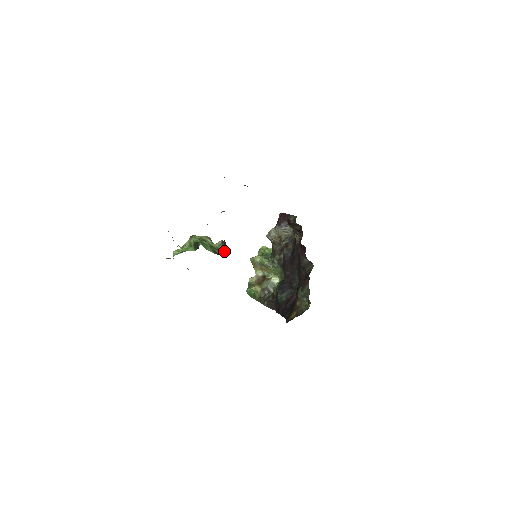
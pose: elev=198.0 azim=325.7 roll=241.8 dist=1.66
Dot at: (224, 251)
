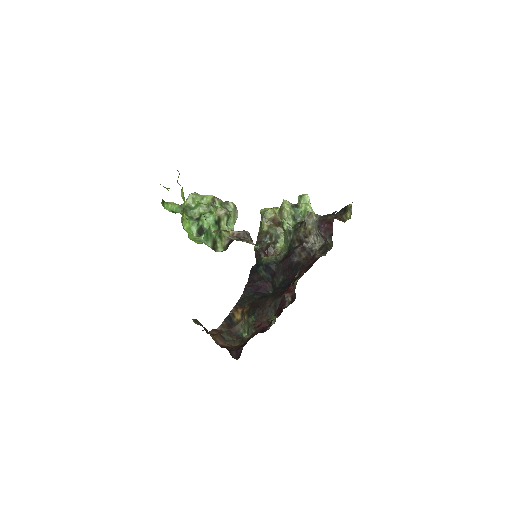
Dot at: (225, 245)
